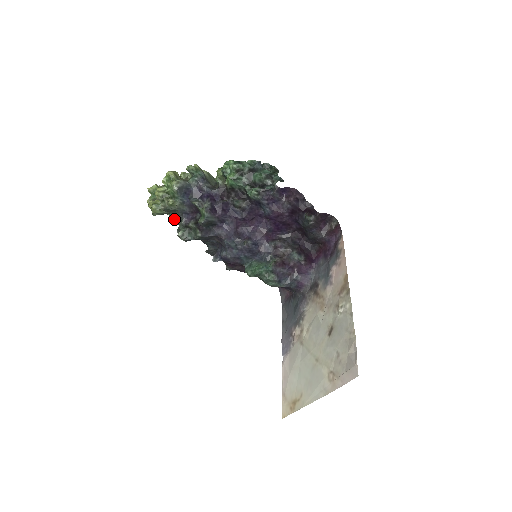
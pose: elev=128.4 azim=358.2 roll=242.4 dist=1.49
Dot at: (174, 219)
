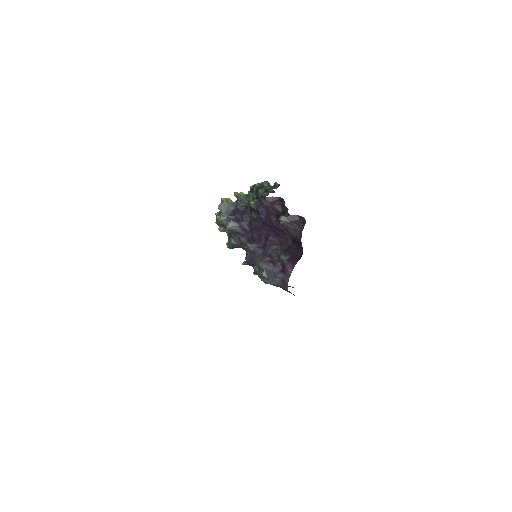
Dot at: occluded
